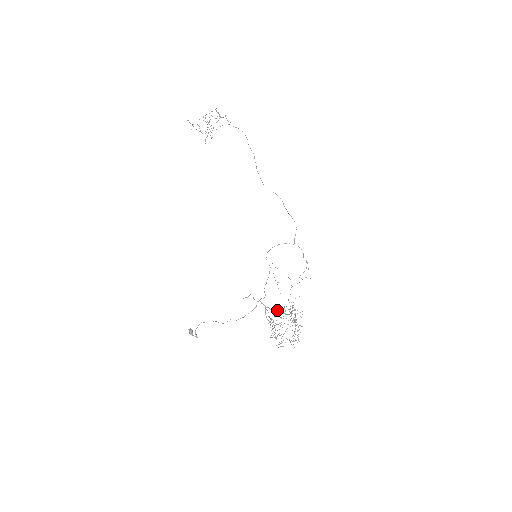
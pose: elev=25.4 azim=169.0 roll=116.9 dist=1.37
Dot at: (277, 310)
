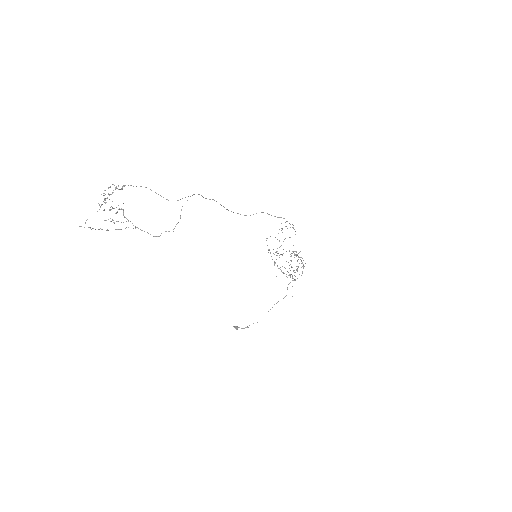
Dot at: (302, 273)
